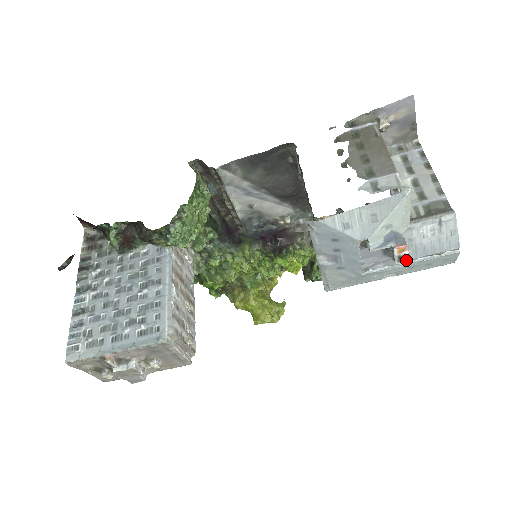
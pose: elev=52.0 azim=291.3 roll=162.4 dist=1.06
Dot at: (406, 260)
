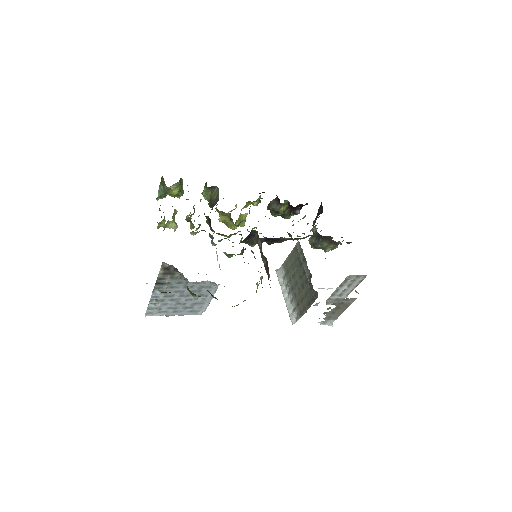
Dot at: occluded
